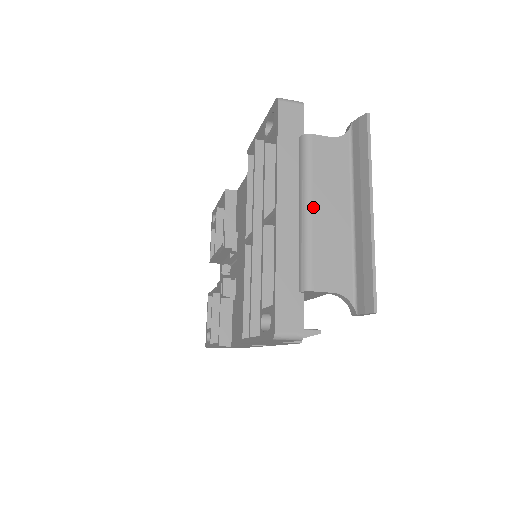
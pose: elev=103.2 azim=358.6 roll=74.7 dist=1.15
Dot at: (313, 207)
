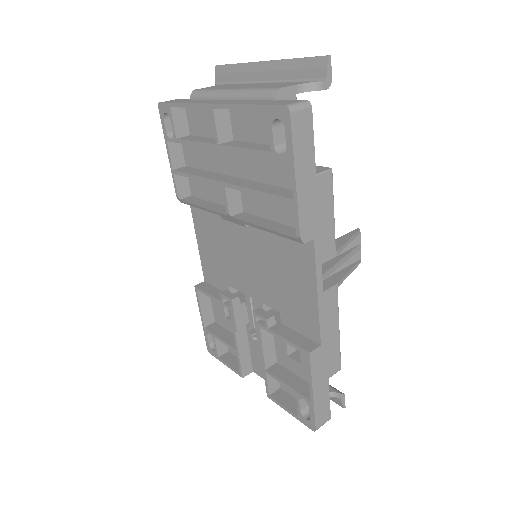
Dot at: (233, 89)
